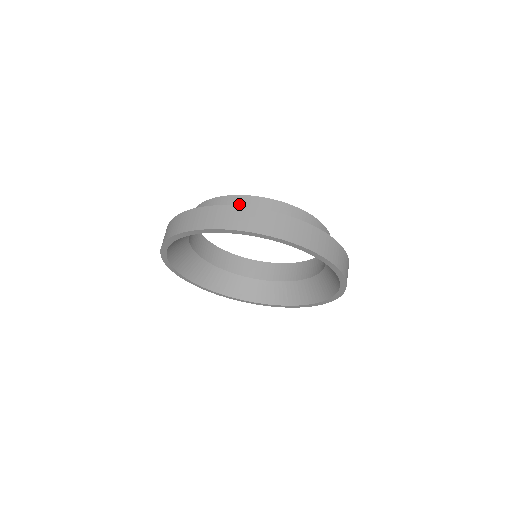
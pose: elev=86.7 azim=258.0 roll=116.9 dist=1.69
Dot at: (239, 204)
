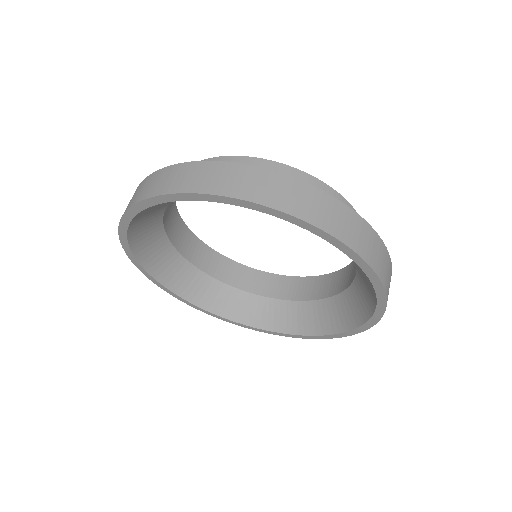
Dot at: occluded
